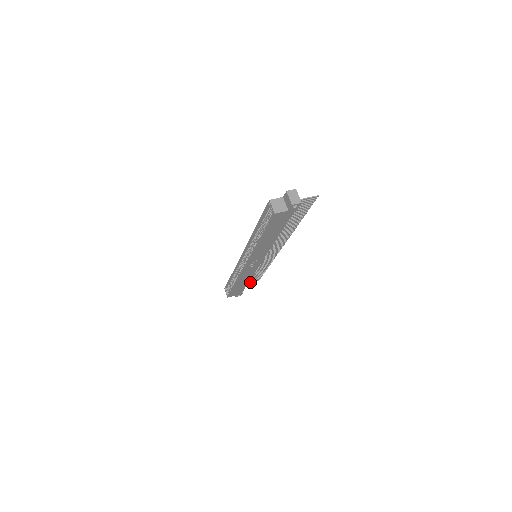
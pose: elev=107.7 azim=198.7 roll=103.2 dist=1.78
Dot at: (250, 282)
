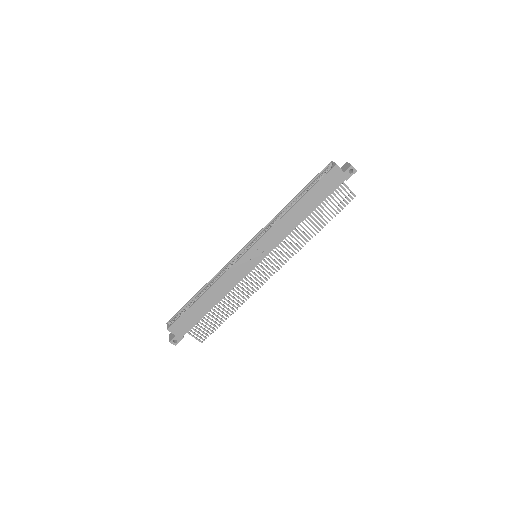
Dot at: (194, 336)
